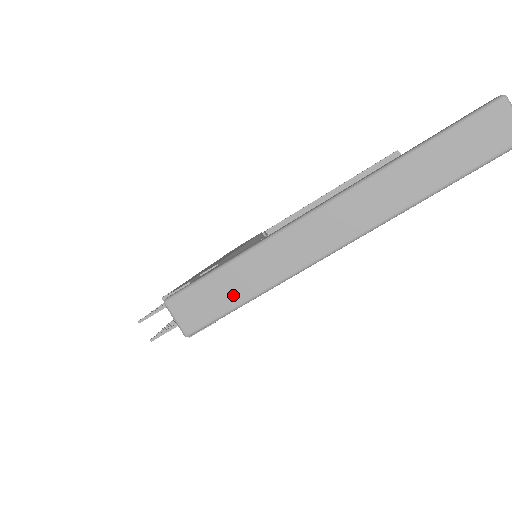
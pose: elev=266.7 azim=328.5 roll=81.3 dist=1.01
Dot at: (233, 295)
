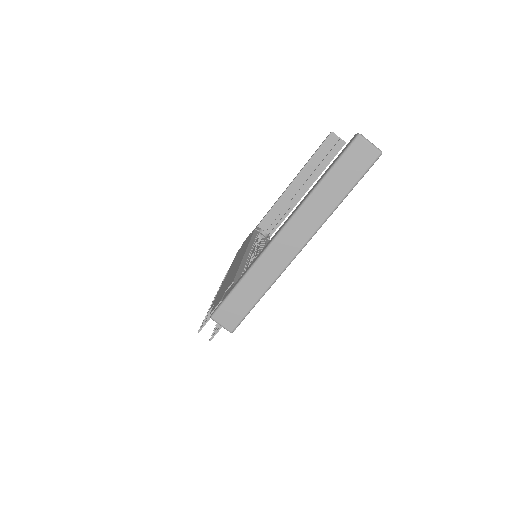
Dot at: (249, 300)
